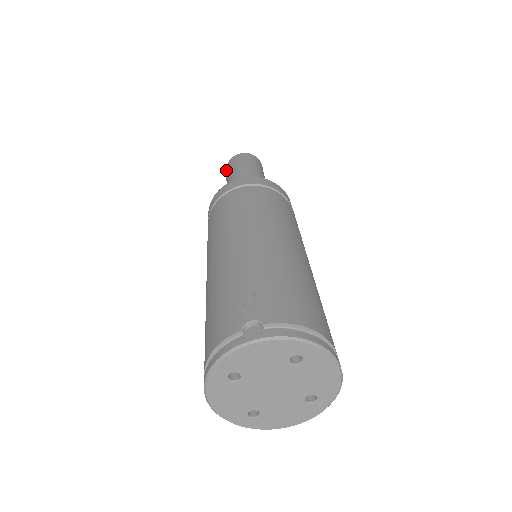
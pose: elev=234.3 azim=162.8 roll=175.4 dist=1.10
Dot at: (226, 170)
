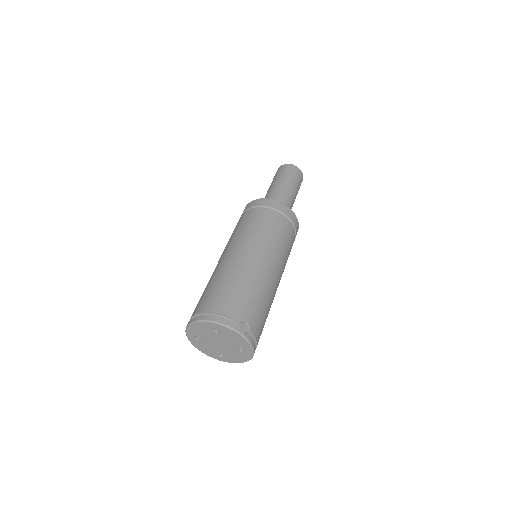
Dot at: (285, 167)
